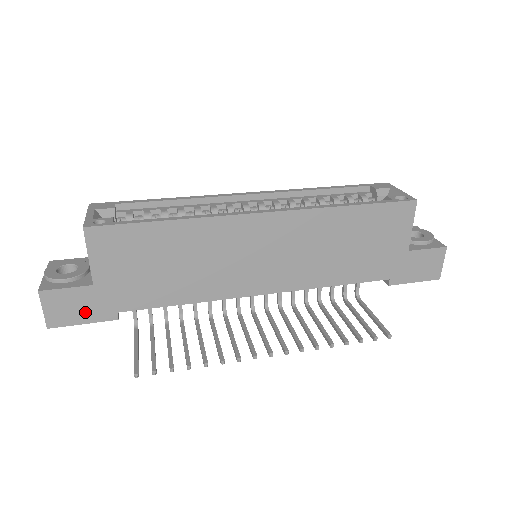
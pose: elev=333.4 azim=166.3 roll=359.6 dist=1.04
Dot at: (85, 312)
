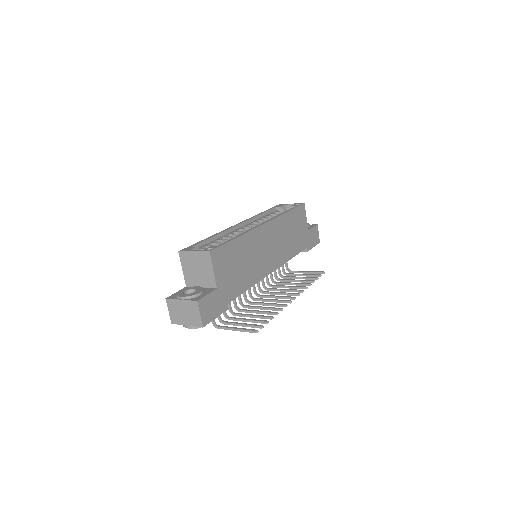
Dot at: (216, 309)
